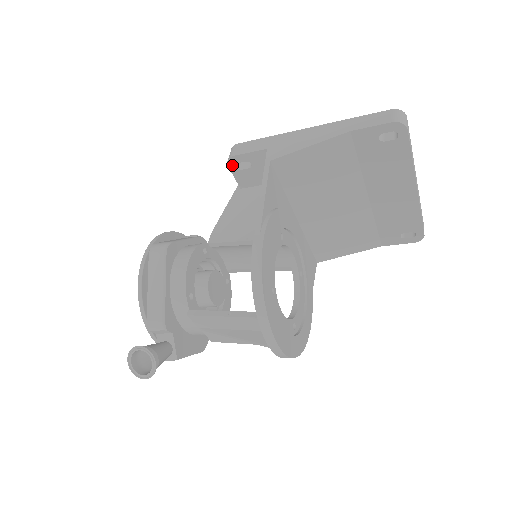
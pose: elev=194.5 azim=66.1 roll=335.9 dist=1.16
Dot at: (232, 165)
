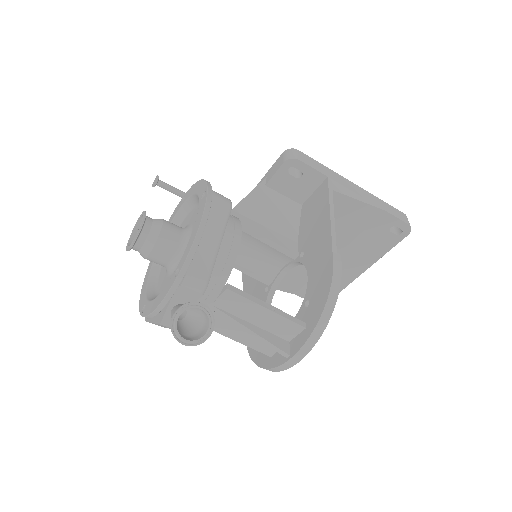
Dot at: (288, 164)
